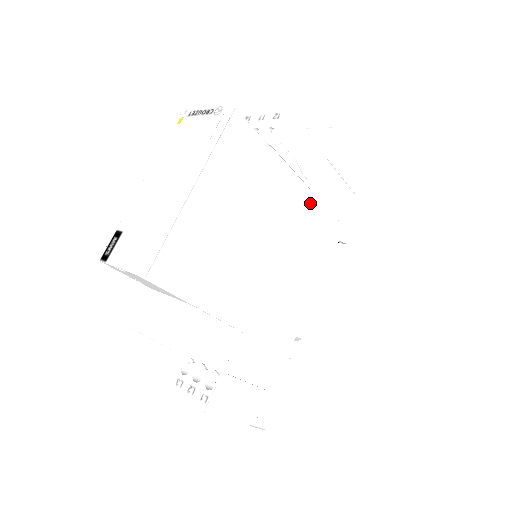
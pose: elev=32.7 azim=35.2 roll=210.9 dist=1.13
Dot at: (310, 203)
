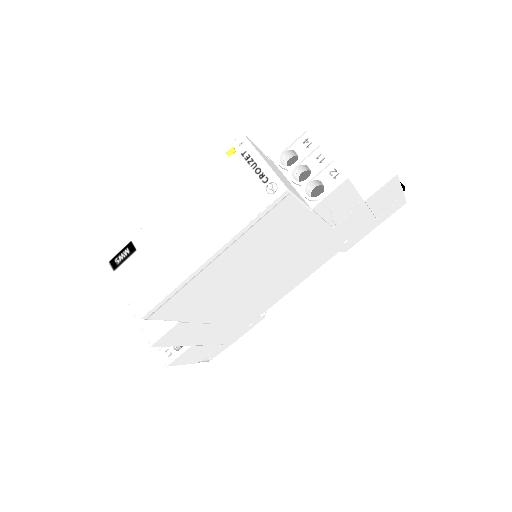
Dot at: (327, 236)
